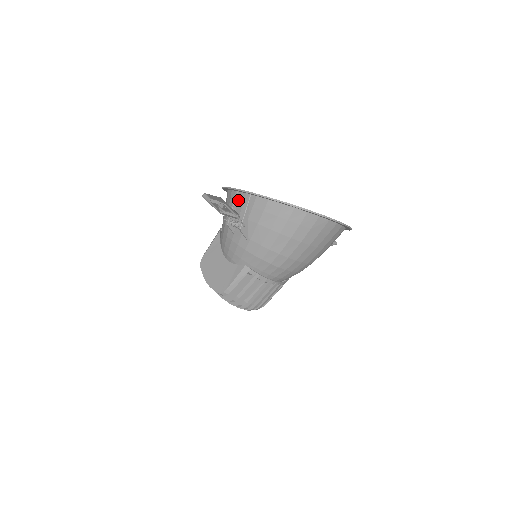
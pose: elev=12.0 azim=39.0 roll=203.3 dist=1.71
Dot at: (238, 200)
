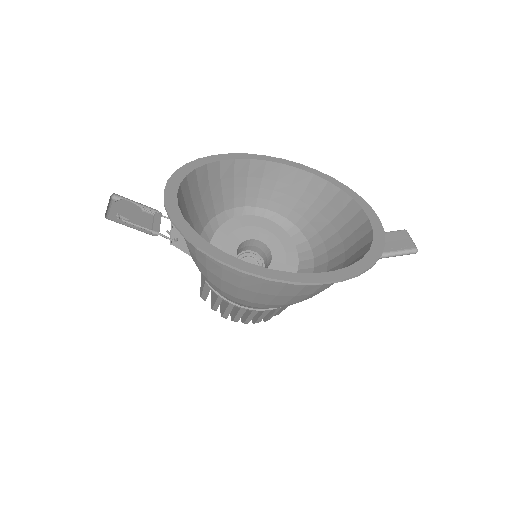
Dot at: occluded
